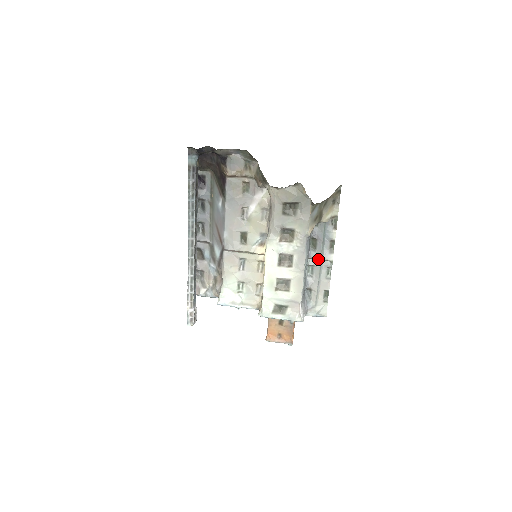
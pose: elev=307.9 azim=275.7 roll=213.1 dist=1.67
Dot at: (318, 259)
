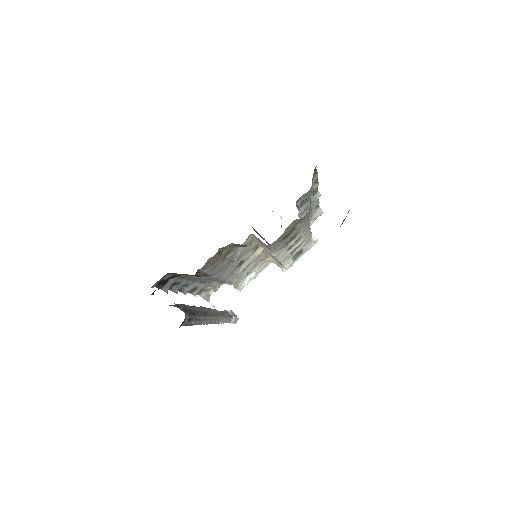
Dot at: occluded
